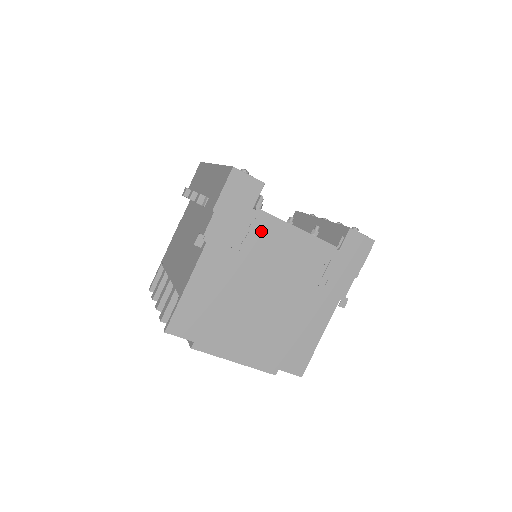
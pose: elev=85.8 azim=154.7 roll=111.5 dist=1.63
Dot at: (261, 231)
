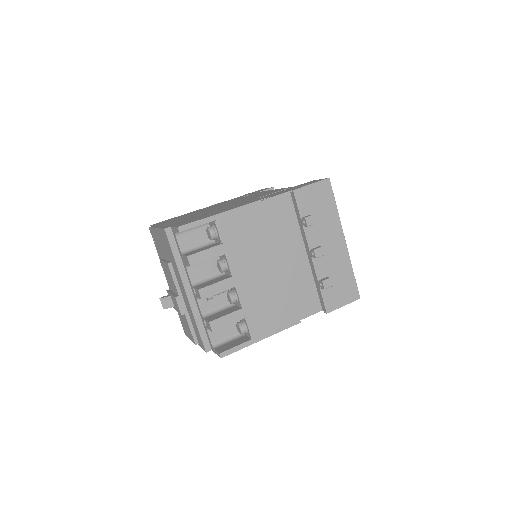
Dot at: occluded
